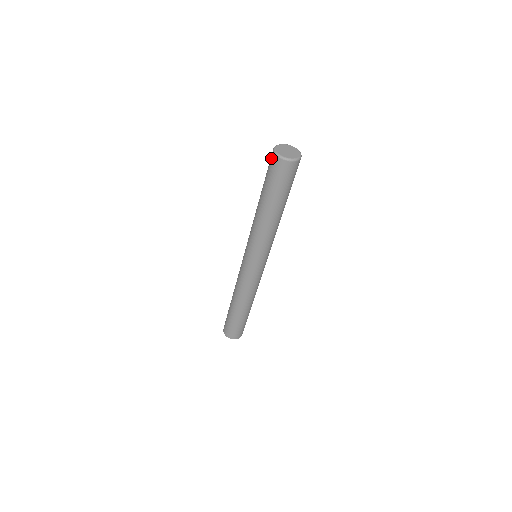
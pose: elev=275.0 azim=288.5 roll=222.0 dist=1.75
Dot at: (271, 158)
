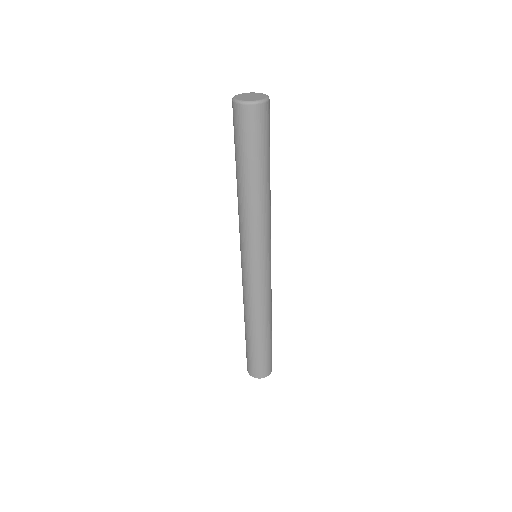
Dot at: (235, 113)
